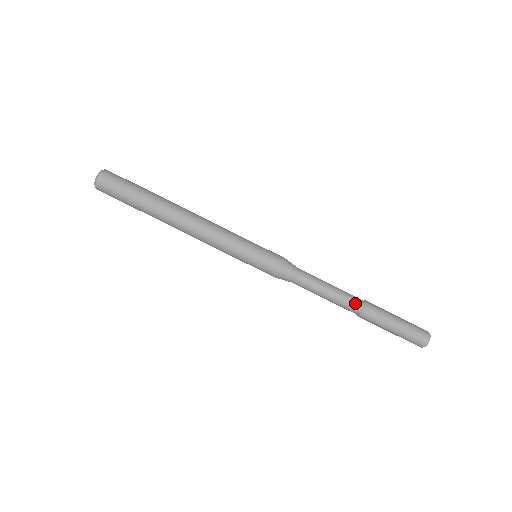
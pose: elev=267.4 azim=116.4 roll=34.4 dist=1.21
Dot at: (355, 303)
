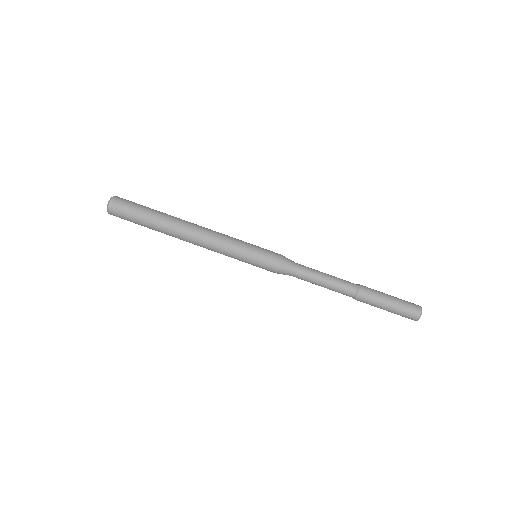
Dot at: (350, 283)
